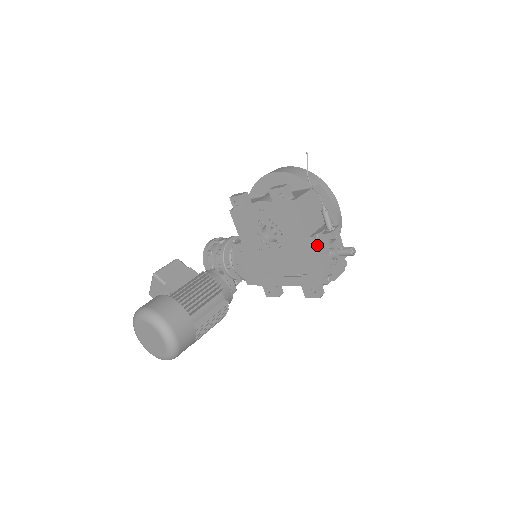
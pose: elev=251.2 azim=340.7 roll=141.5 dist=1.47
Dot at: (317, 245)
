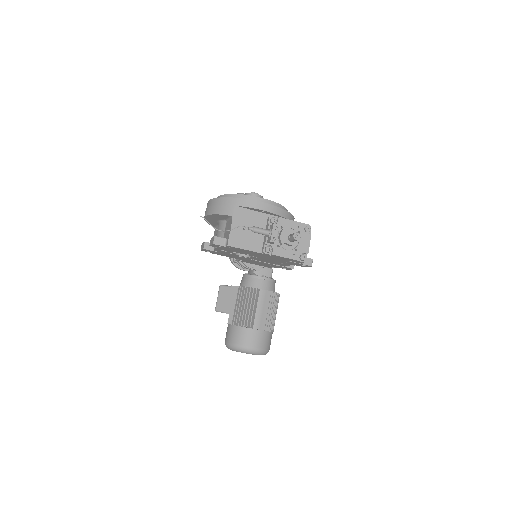
Dot at: (271, 252)
